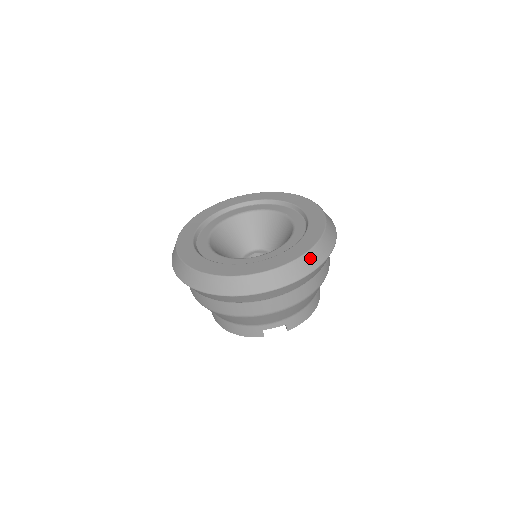
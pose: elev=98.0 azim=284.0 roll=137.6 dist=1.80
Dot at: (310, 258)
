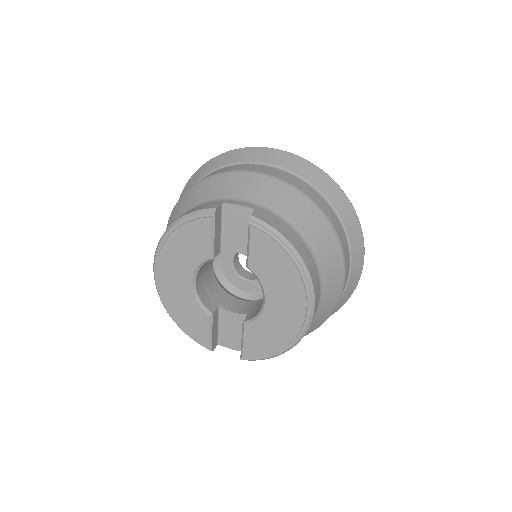
Dot at: occluded
